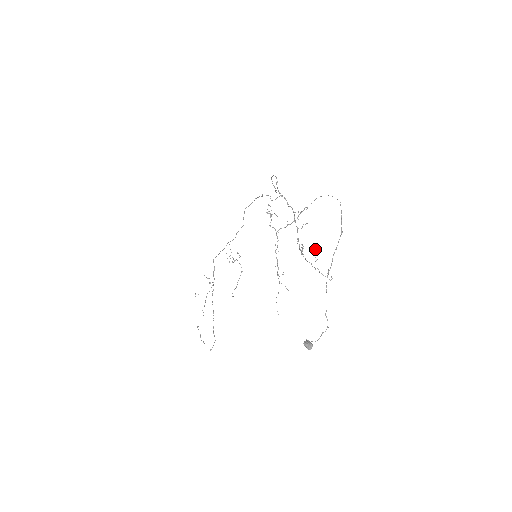
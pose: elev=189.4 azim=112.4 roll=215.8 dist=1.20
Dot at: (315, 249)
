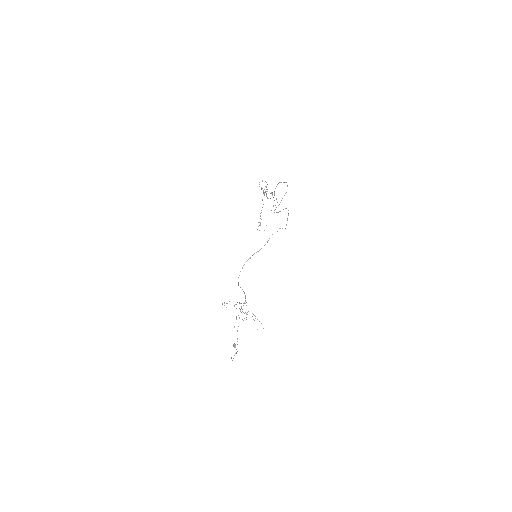
Dot at: occluded
